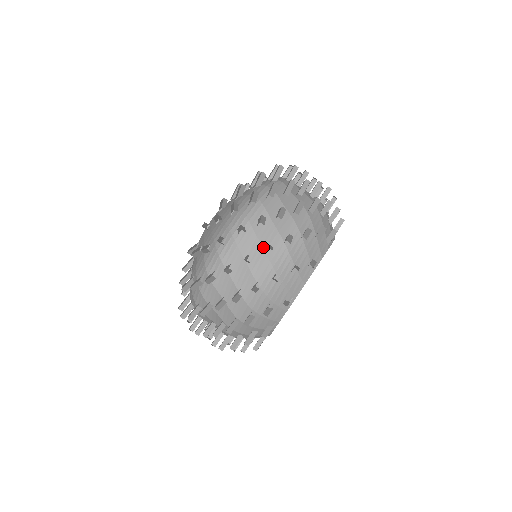
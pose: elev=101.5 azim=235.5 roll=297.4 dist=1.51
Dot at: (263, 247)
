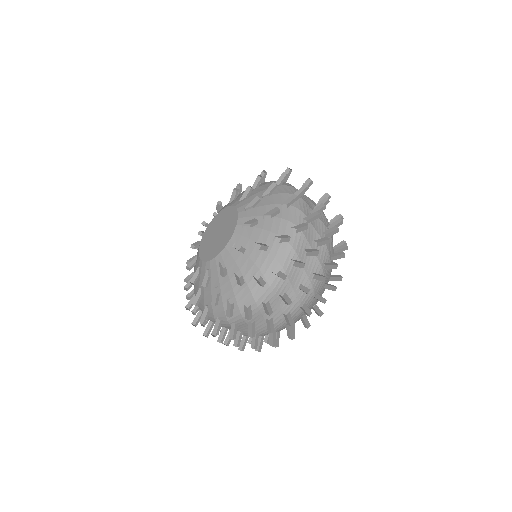
Dot at: (282, 310)
